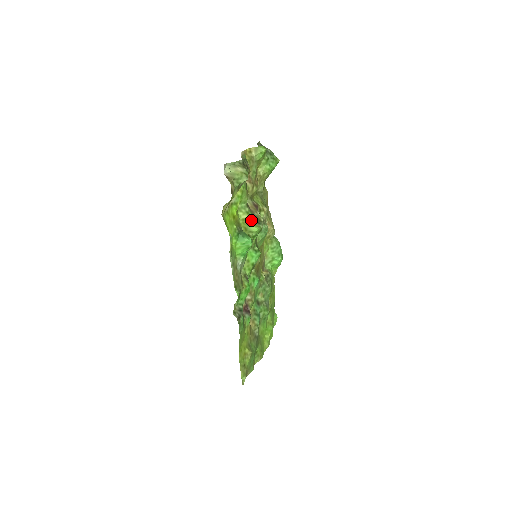
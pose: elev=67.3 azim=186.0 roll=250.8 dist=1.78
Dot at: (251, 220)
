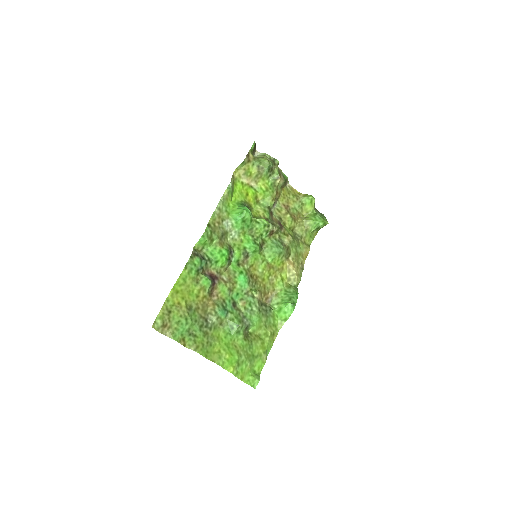
Dot at: (265, 219)
